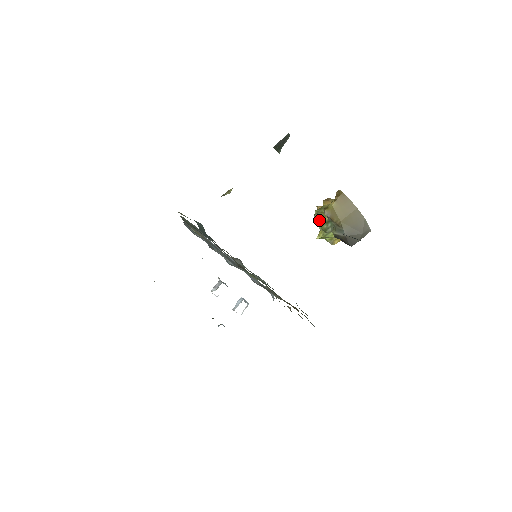
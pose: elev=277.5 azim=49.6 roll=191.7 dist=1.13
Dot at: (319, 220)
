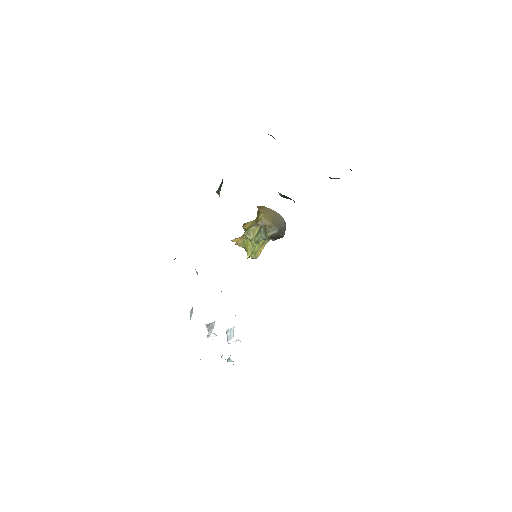
Dot at: (251, 237)
